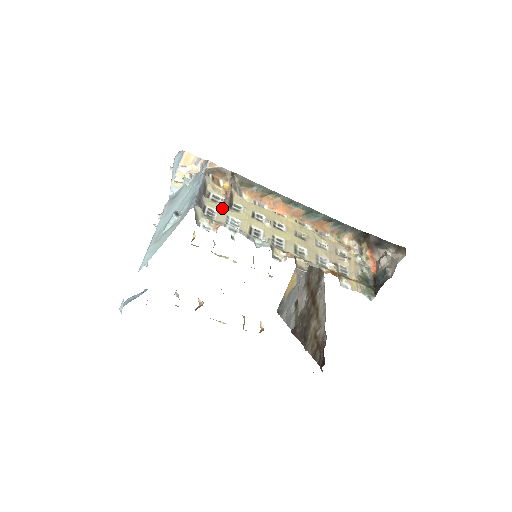
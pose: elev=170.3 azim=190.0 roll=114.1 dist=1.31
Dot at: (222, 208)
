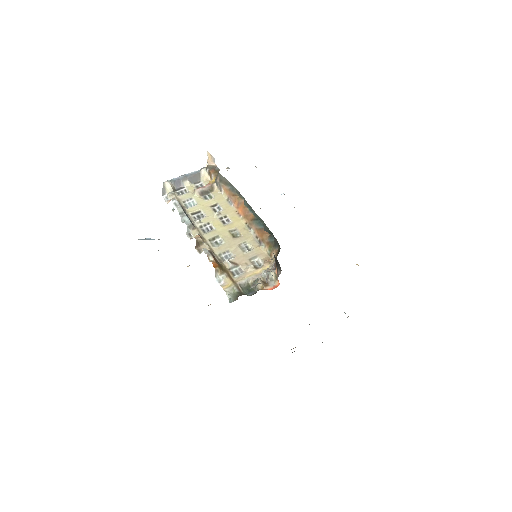
Dot at: (194, 192)
